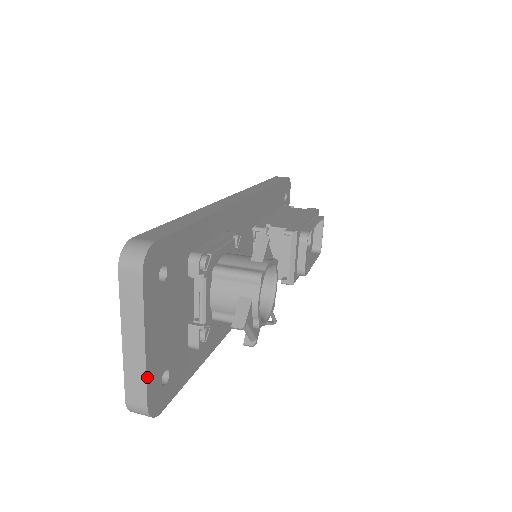
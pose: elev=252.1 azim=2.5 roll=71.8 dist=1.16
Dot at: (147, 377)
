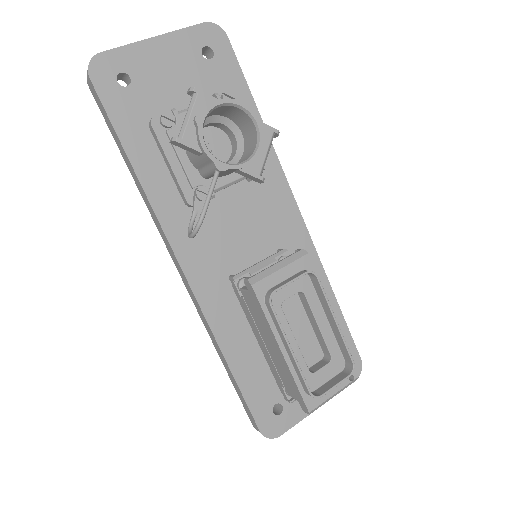
Dot at: (127, 46)
